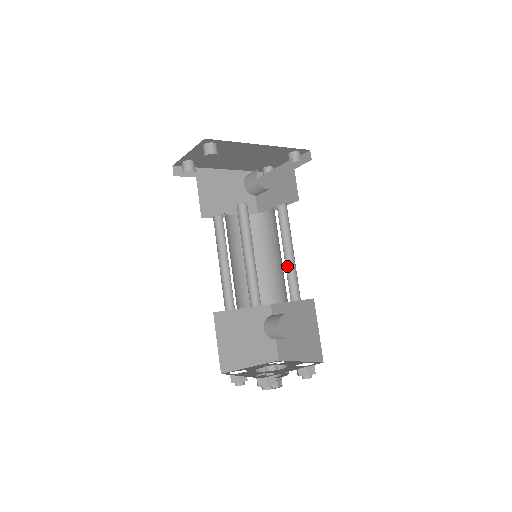
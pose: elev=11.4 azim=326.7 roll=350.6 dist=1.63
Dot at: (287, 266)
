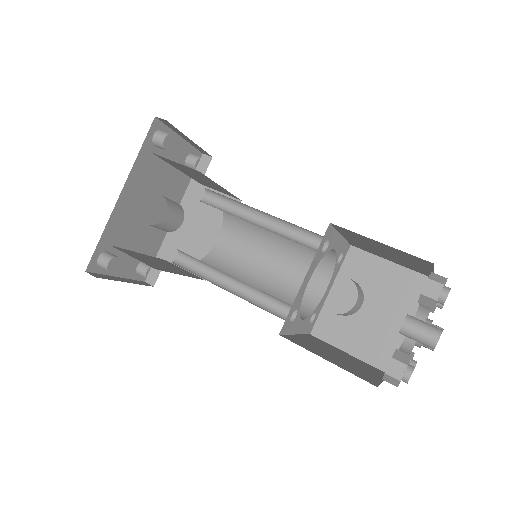
Dot at: (279, 228)
